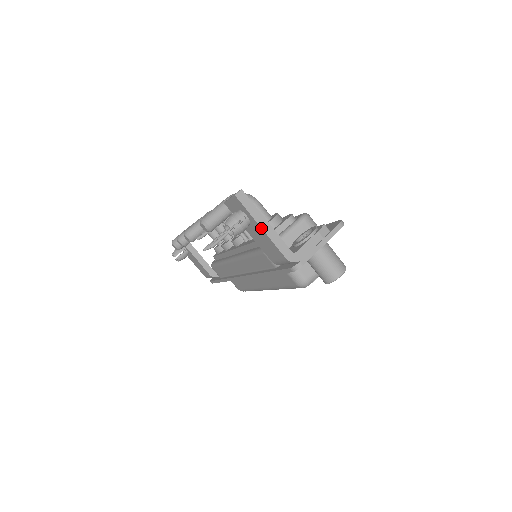
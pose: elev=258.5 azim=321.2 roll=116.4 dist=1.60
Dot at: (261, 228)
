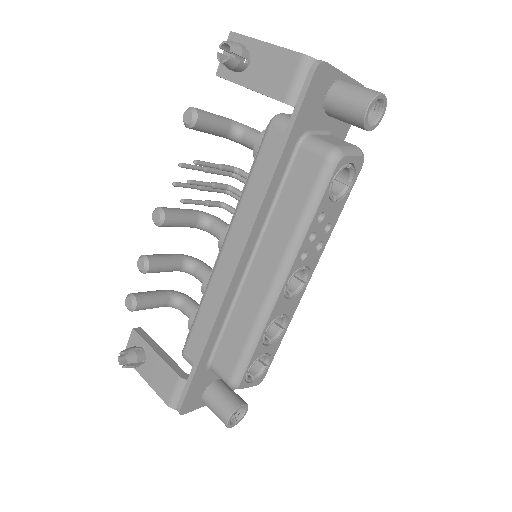
Dot at: (265, 42)
